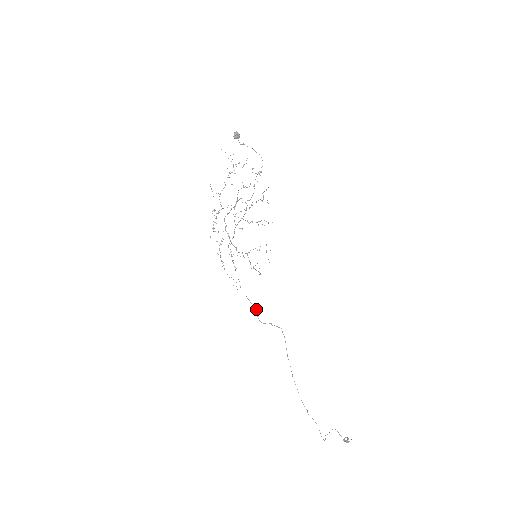
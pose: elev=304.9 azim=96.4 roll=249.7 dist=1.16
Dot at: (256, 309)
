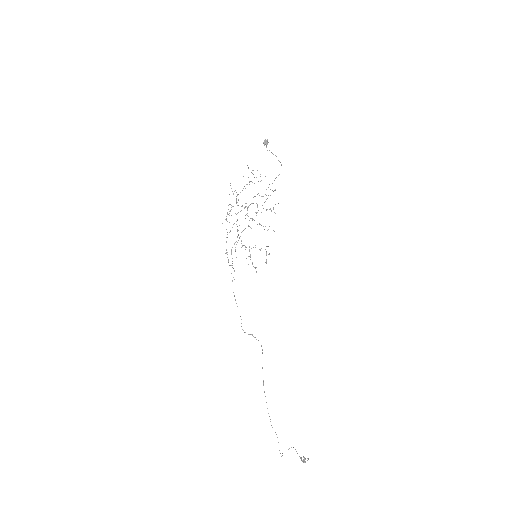
Dot at: occluded
